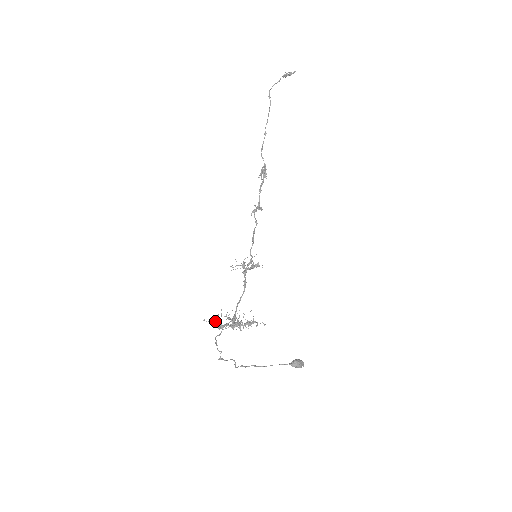
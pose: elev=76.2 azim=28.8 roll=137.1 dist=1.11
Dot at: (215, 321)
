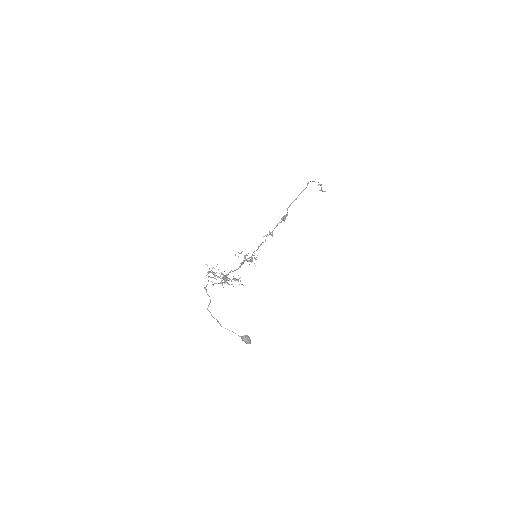
Dot at: (212, 271)
